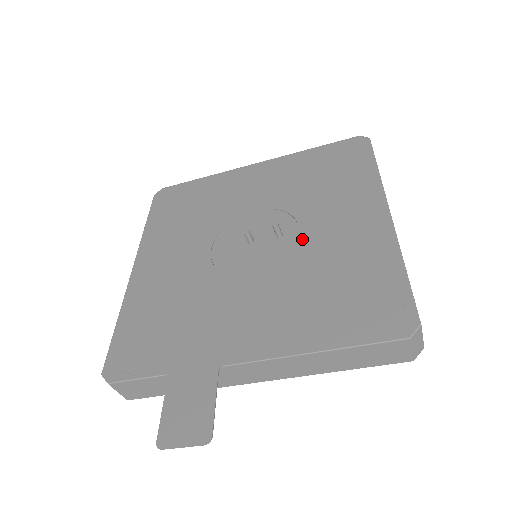
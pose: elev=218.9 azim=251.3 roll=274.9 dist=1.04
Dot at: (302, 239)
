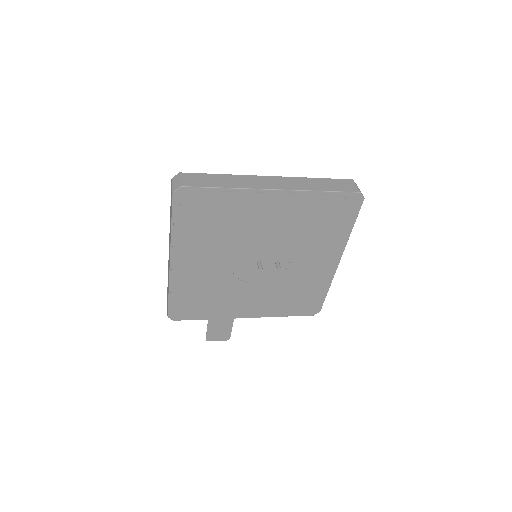
Dot at: (289, 268)
